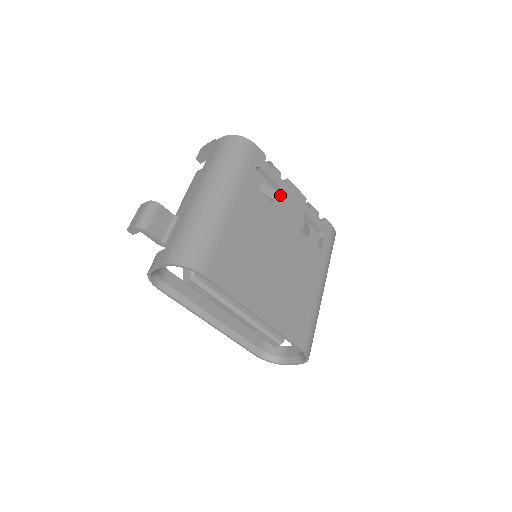
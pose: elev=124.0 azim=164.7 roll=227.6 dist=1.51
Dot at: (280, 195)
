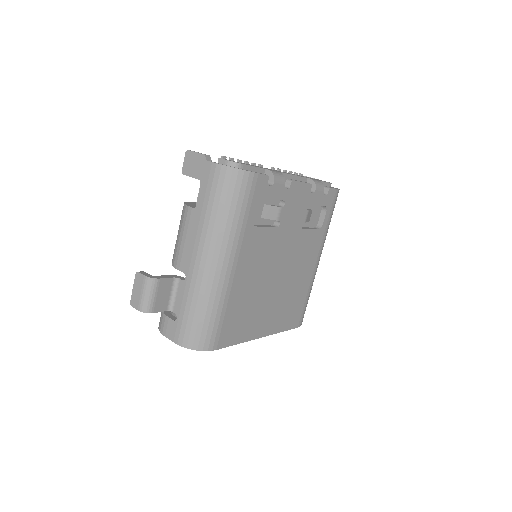
Dot at: (283, 209)
